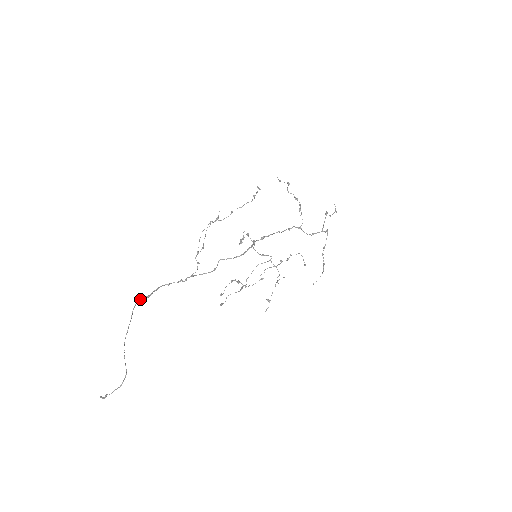
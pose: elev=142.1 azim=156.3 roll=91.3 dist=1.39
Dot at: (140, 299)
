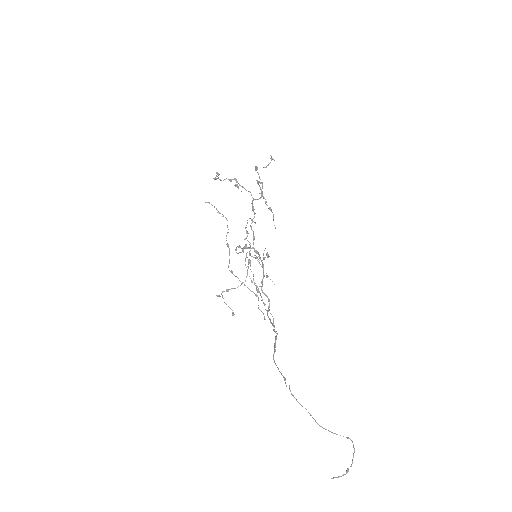
Dot at: (289, 388)
